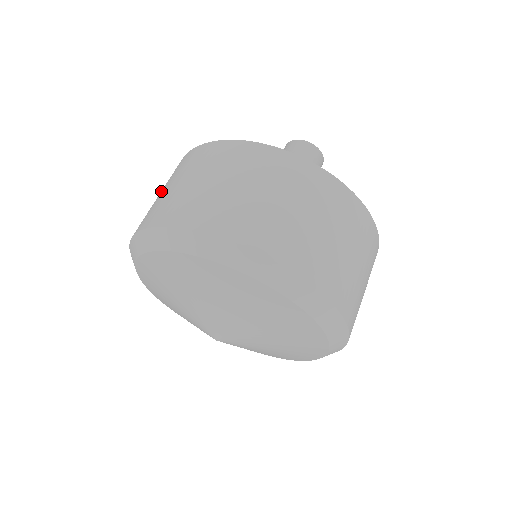
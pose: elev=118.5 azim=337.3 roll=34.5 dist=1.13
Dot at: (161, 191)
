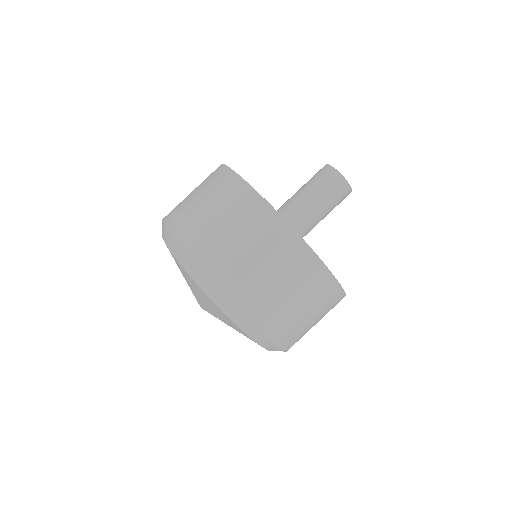
Dot at: occluded
